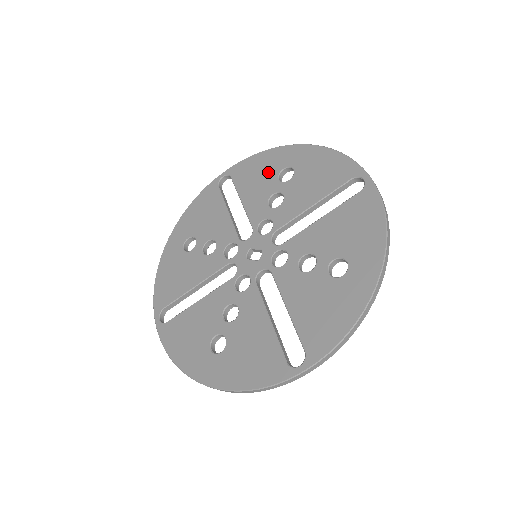
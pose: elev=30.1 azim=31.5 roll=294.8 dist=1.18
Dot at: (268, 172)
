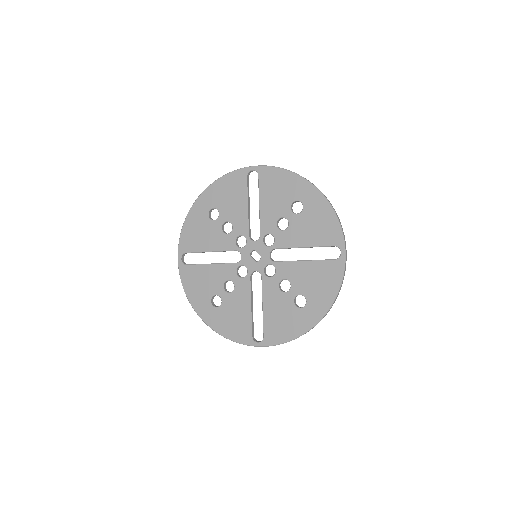
Dot at: (286, 195)
